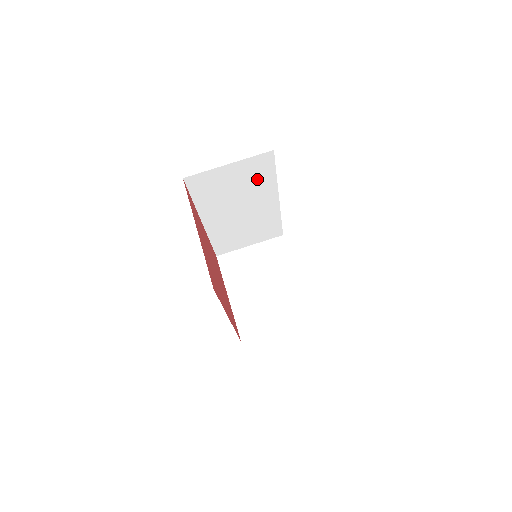
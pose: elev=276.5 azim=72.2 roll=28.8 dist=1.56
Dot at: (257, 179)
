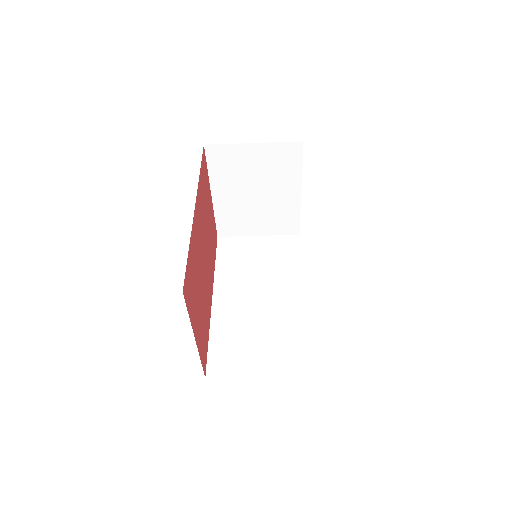
Dot at: occluded
